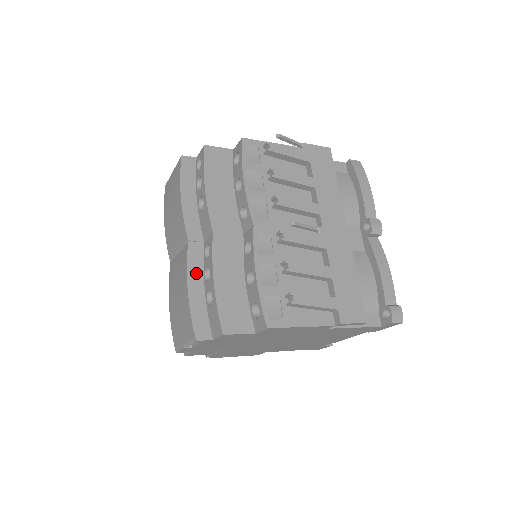
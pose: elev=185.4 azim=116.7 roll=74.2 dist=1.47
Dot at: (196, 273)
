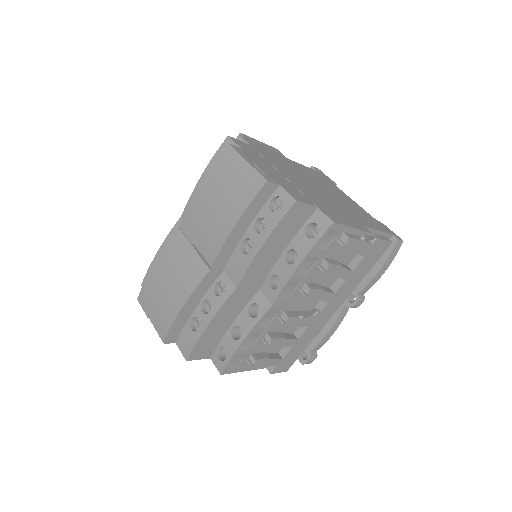
Dot at: (198, 296)
